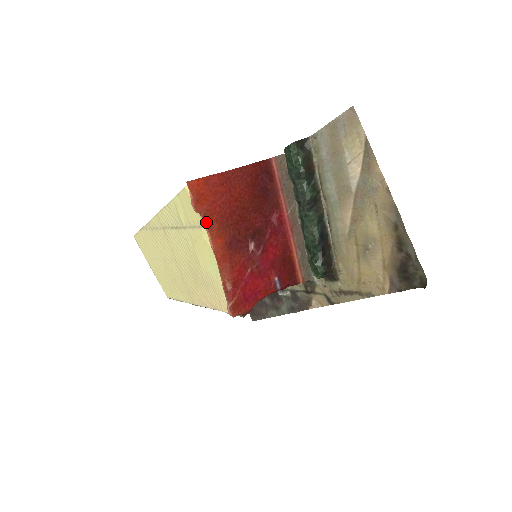
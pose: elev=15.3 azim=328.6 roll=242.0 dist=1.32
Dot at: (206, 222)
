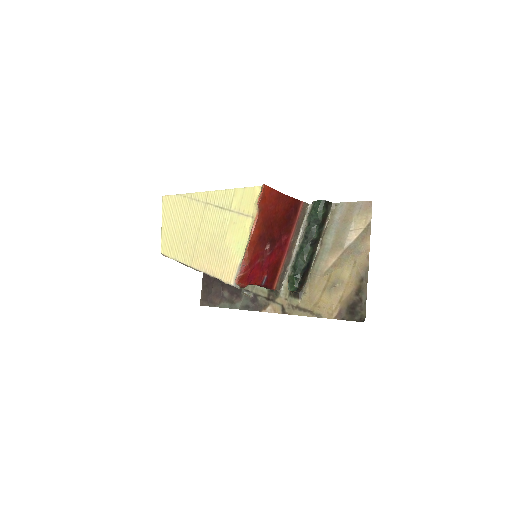
Dot at: (259, 215)
